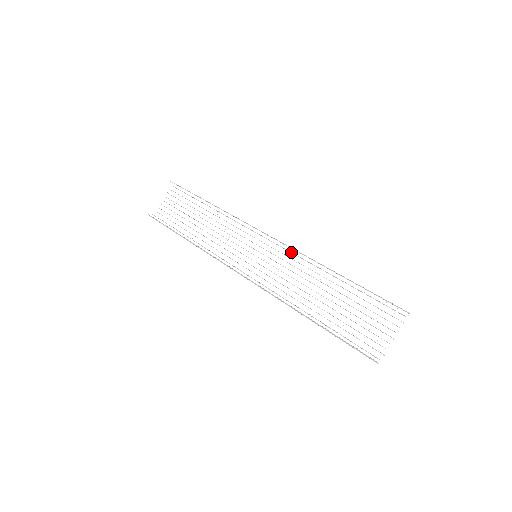
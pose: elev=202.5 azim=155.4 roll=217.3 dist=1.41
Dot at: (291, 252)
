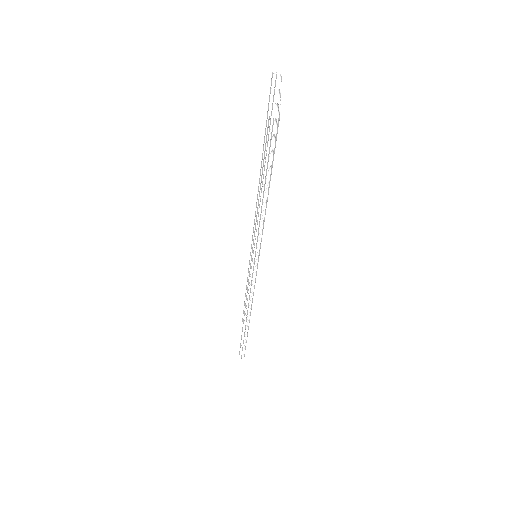
Dot at: (261, 214)
